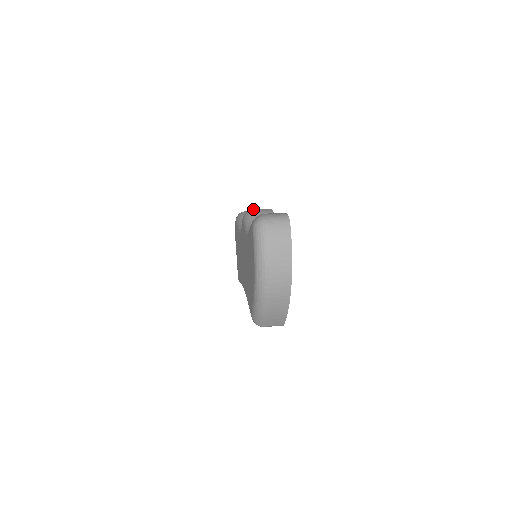
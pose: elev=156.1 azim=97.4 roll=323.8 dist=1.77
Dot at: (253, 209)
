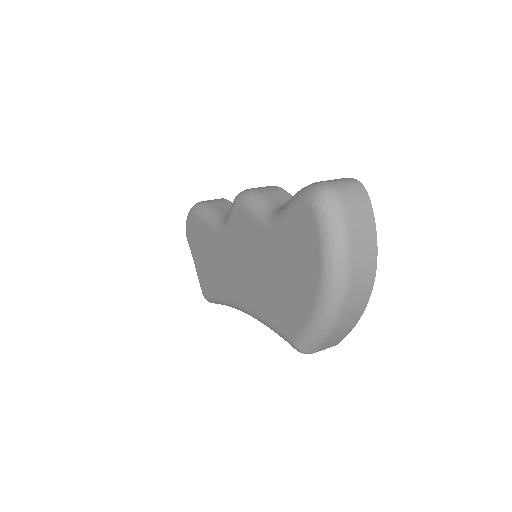
Dot at: occluded
